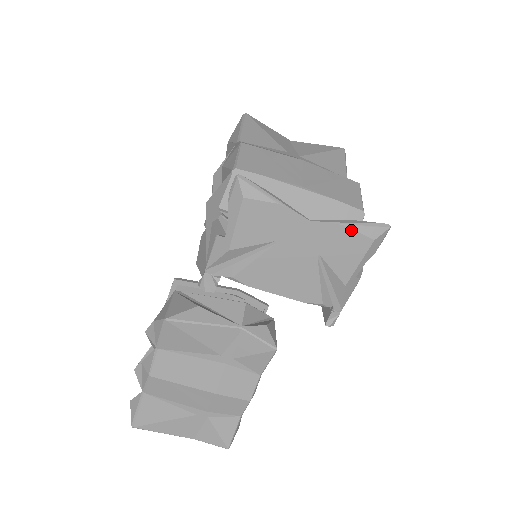
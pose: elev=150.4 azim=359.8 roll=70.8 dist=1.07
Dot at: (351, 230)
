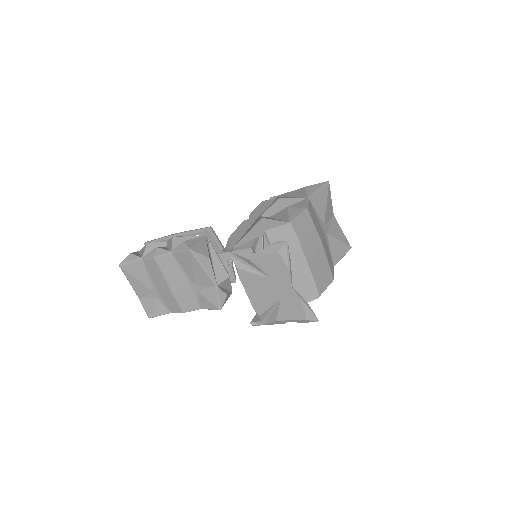
Dot at: (303, 307)
